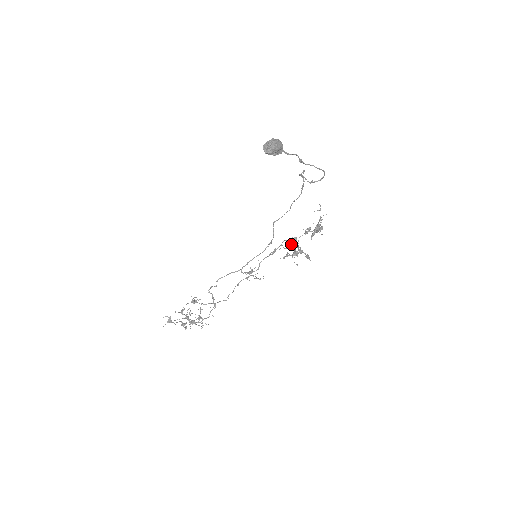
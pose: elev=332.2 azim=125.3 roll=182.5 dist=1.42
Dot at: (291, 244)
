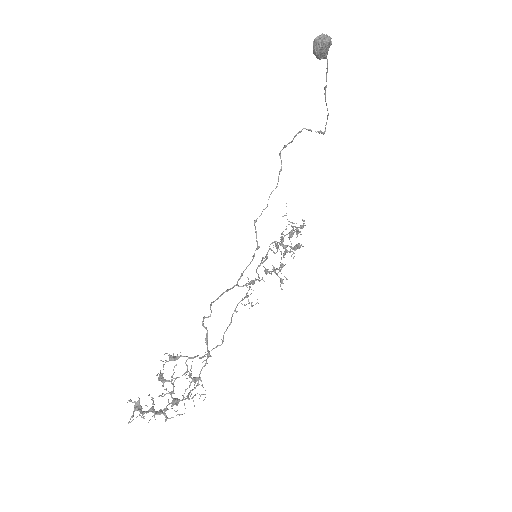
Dot at: (282, 244)
